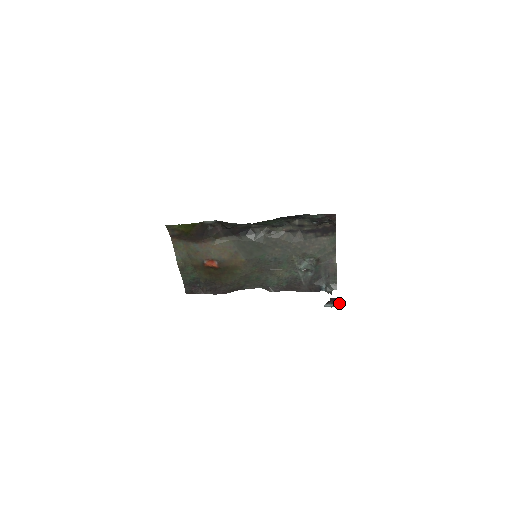
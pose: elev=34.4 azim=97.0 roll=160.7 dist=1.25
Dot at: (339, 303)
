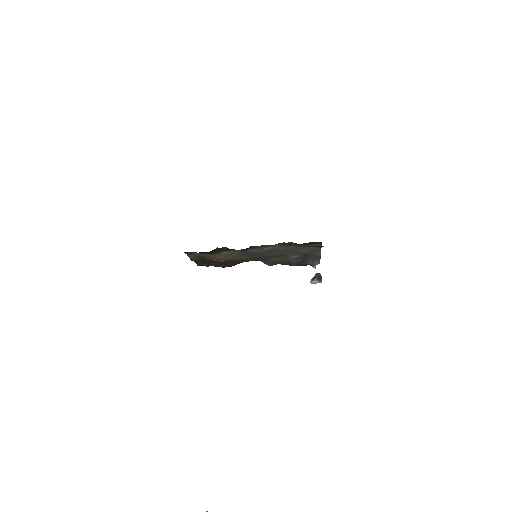
Dot at: (321, 281)
